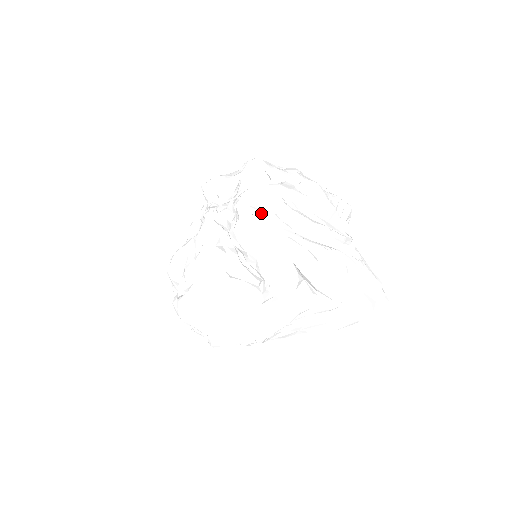
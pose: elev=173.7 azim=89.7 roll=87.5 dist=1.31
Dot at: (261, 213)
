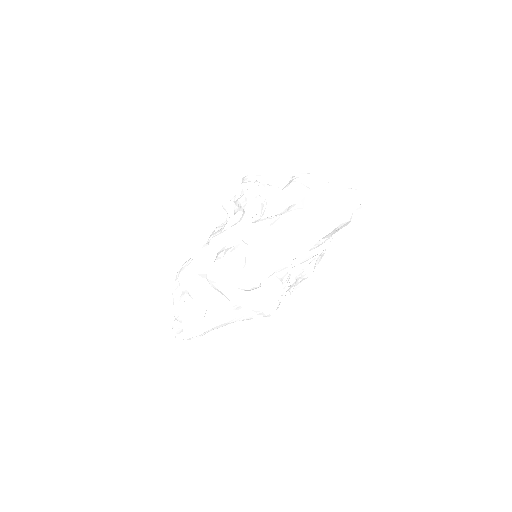
Dot at: occluded
